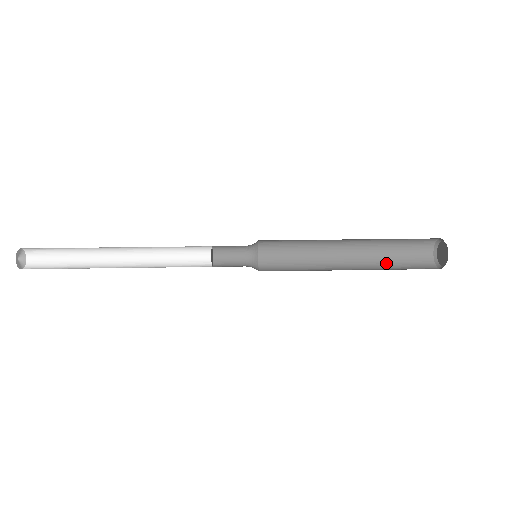
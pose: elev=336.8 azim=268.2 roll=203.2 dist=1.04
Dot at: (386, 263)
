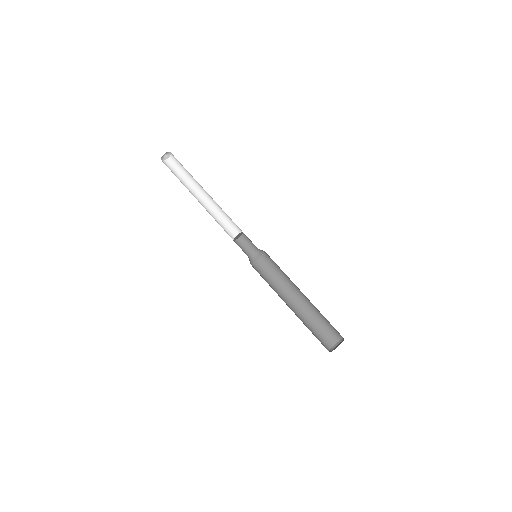
Dot at: (311, 322)
